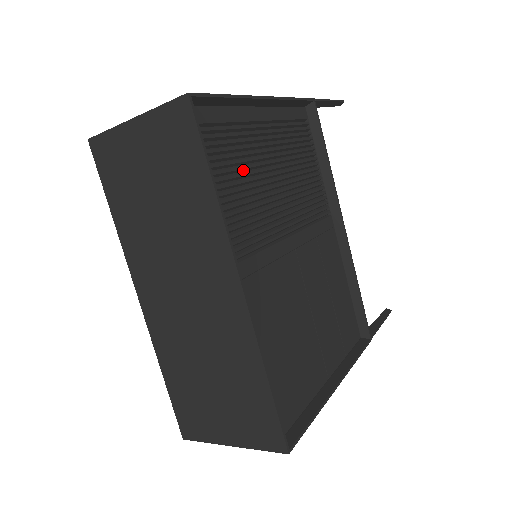
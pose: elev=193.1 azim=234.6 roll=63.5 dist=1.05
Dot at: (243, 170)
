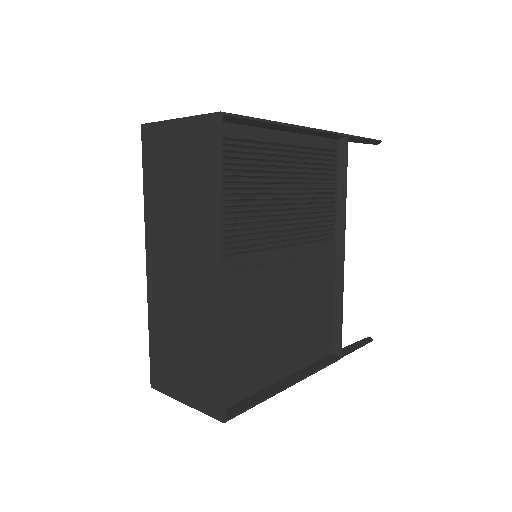
Dot at: (257, 182)
